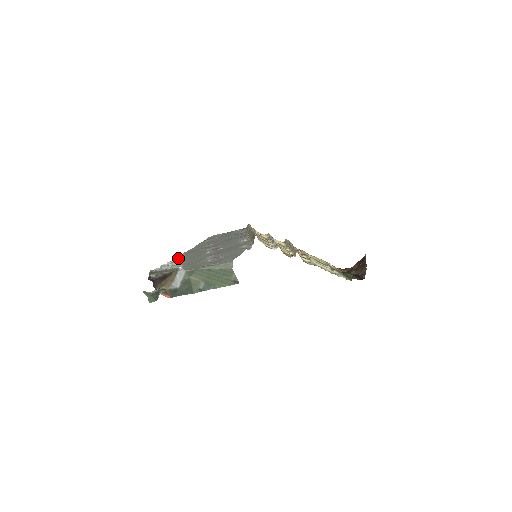
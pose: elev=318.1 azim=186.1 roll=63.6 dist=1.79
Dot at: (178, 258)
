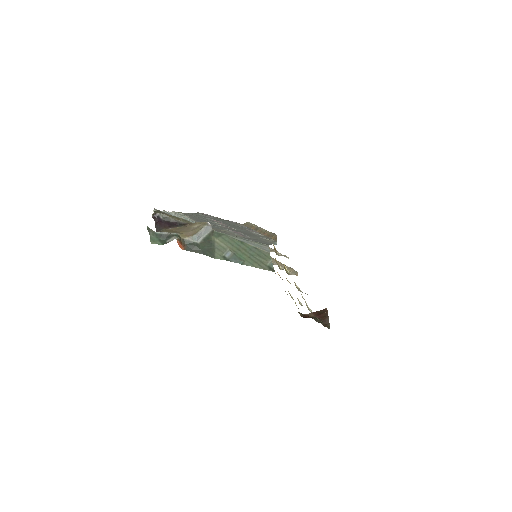
Dot at: occluded
